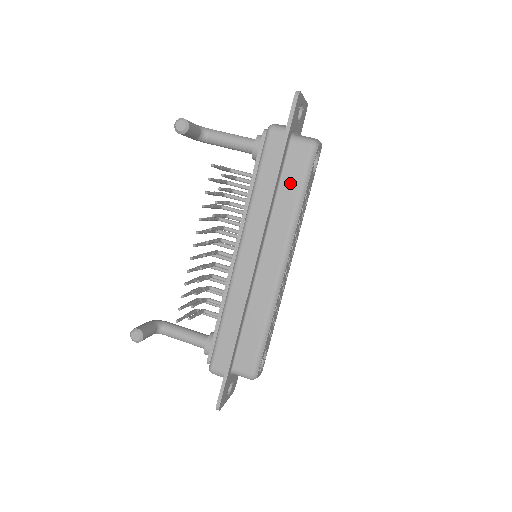
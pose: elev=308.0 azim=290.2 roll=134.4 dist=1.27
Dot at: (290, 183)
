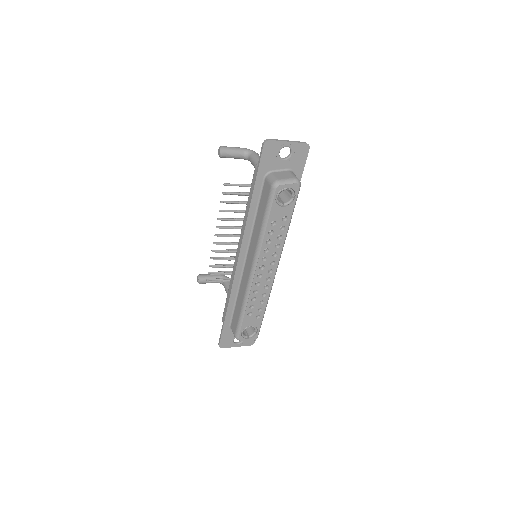
Dot at: (261, 210)
